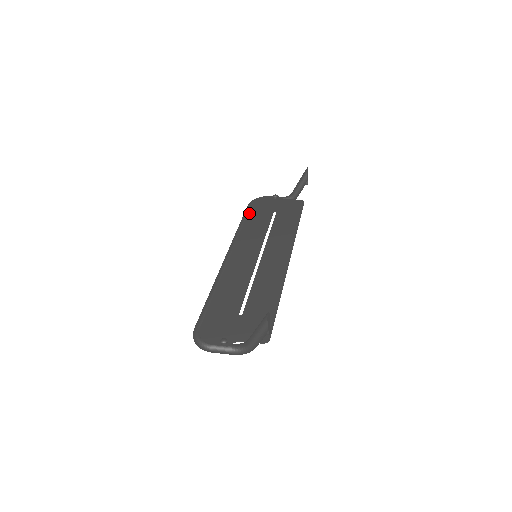
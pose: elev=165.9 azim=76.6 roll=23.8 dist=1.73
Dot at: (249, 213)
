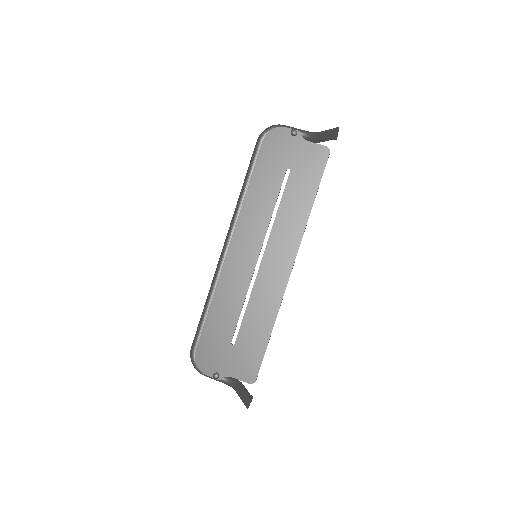
Dot at: (256, 166)
